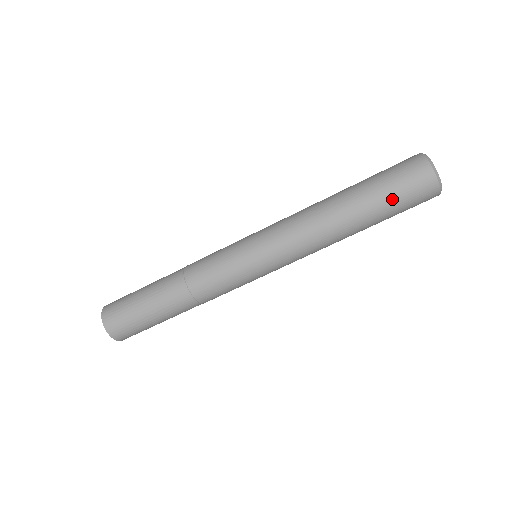
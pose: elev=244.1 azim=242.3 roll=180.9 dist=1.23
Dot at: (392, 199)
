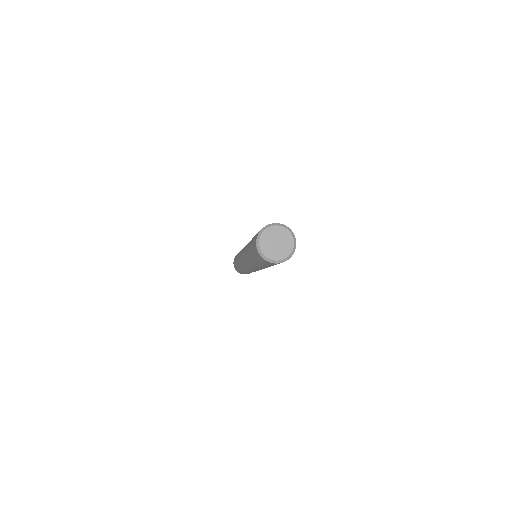
Dot at: (256, 258)
